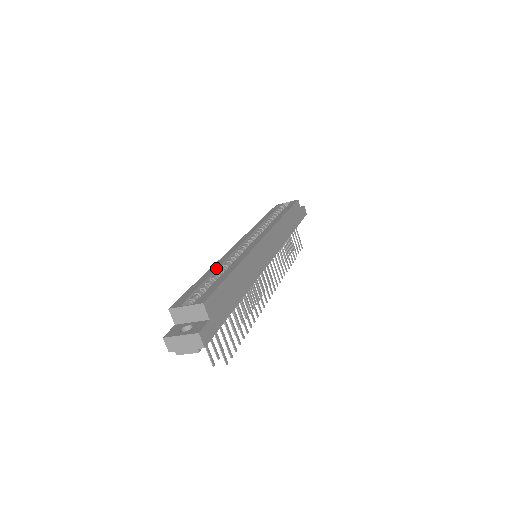
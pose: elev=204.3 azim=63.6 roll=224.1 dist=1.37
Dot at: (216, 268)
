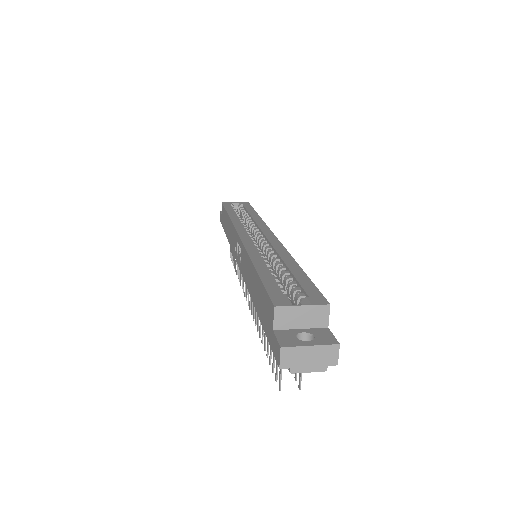
Dot at: (264, 262)
